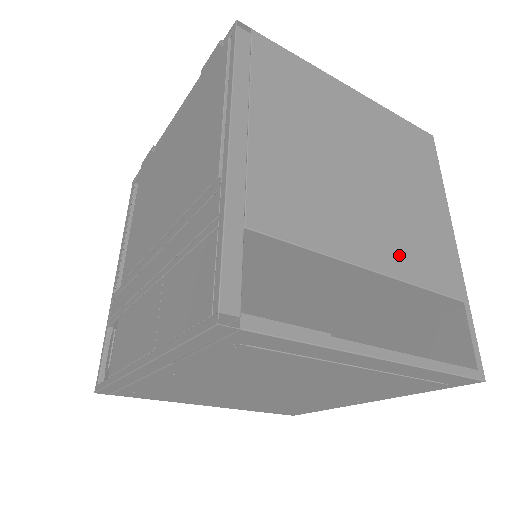
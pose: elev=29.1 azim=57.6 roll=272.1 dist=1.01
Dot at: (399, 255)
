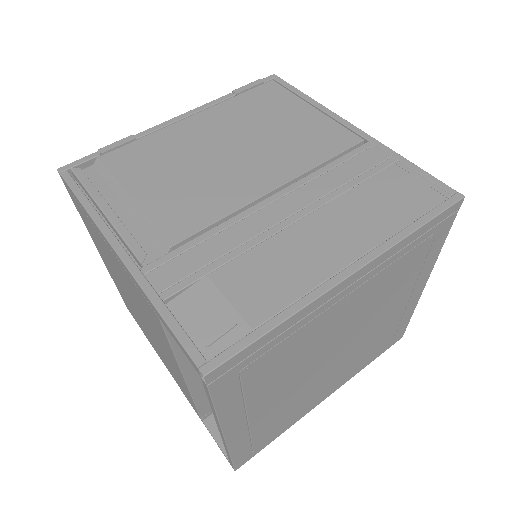
Dot at: occluded
